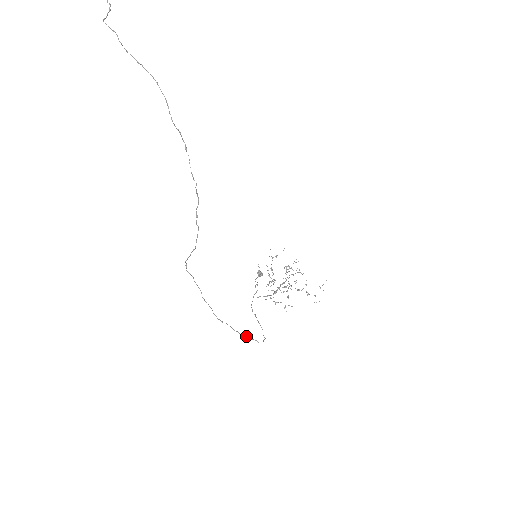
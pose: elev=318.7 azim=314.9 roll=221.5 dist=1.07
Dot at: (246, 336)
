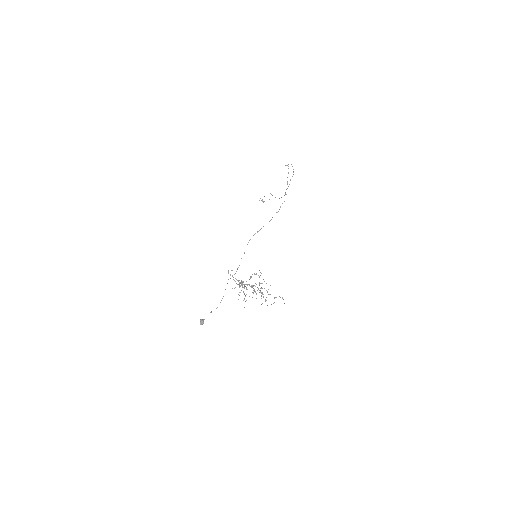
Dot at: occluded
